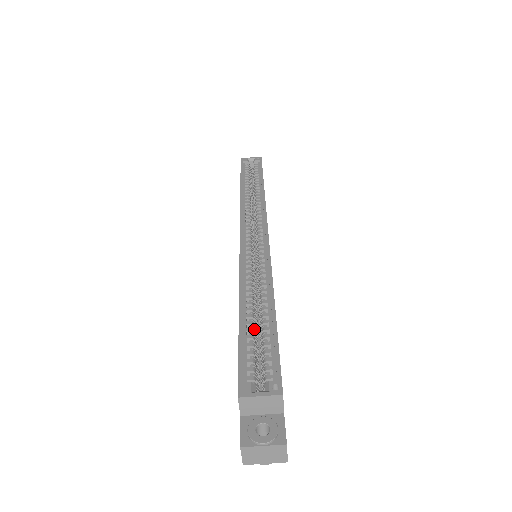
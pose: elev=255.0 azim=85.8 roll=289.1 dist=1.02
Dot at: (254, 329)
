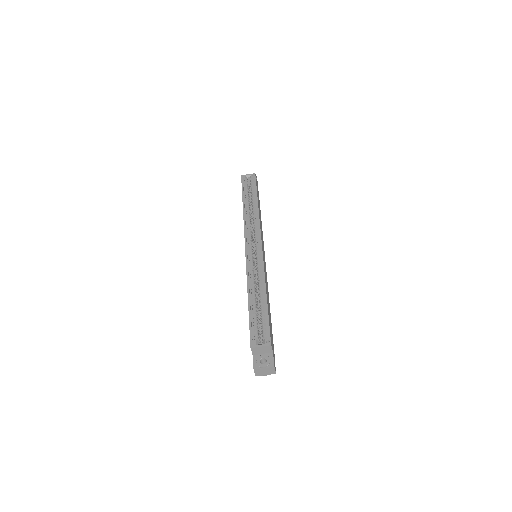
Dot at: (257, 310)
